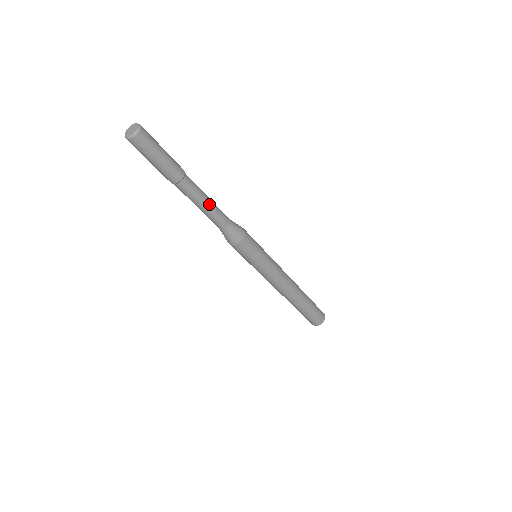
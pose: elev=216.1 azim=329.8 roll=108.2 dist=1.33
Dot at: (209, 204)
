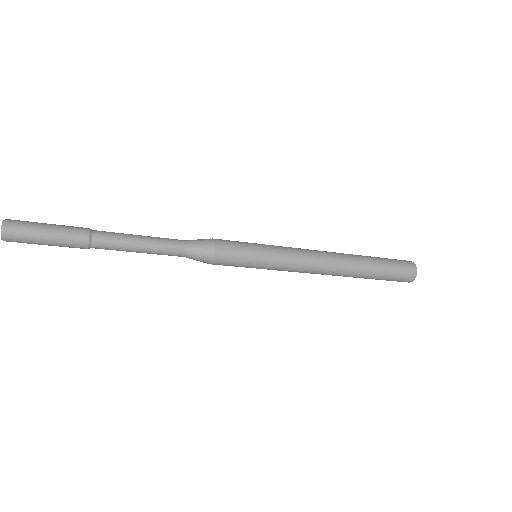
Dot at: (143, 246)
